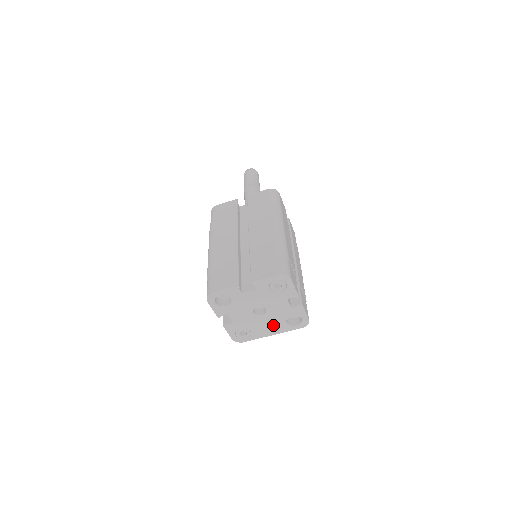
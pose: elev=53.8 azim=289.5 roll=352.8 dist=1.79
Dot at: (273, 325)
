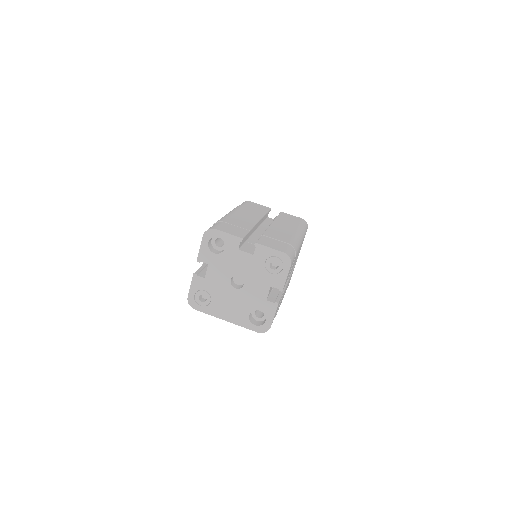
Dot at: (236, 309)
